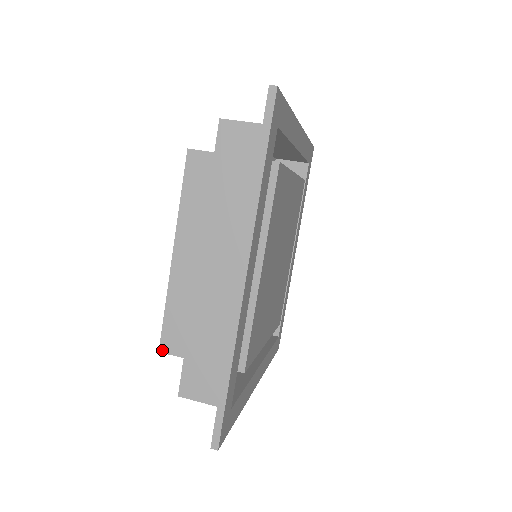
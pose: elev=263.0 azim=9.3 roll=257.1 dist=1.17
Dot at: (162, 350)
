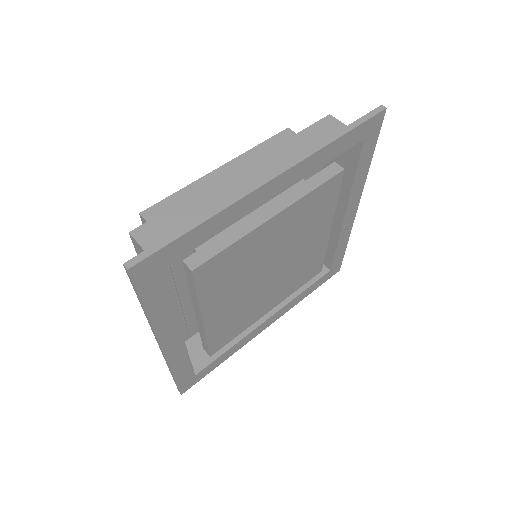
Dot at: (143, 214)
